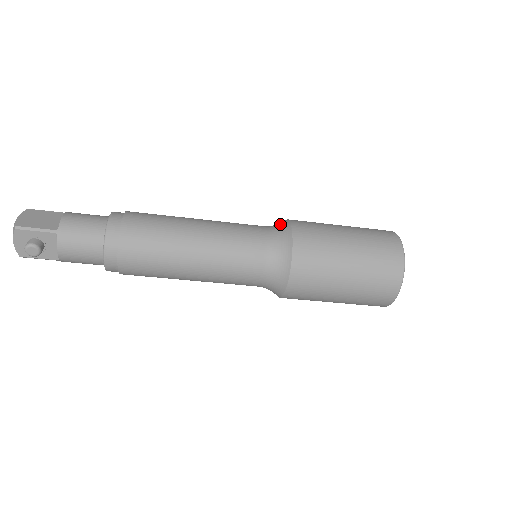
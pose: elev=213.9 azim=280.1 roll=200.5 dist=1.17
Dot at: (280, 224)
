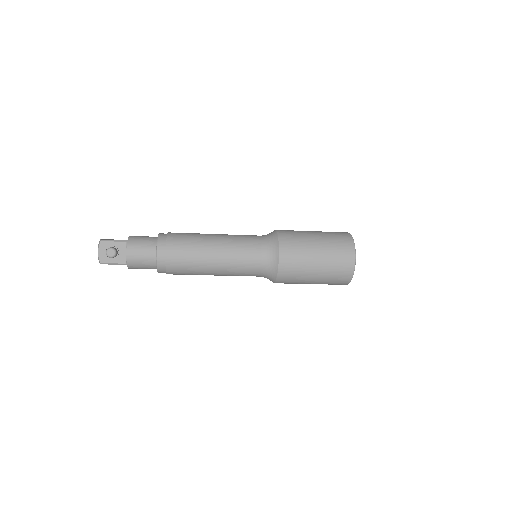
Dot at: occluded
